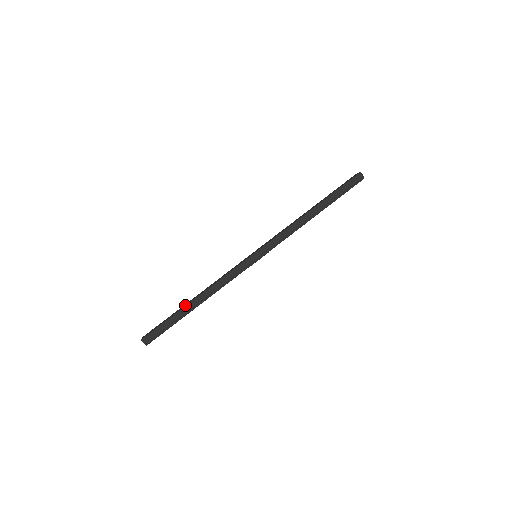
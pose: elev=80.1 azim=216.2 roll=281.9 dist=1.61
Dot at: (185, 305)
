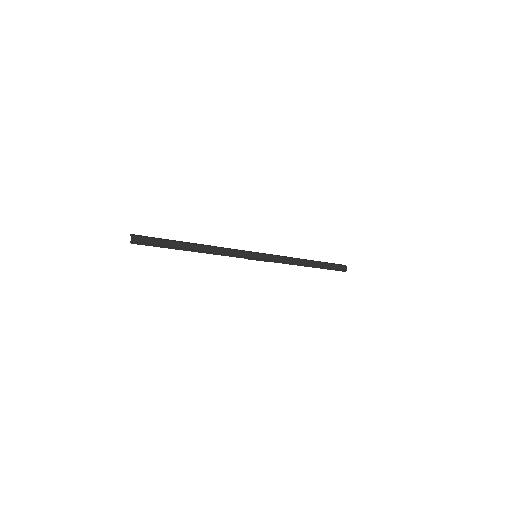
Dot at: (187, 242)
